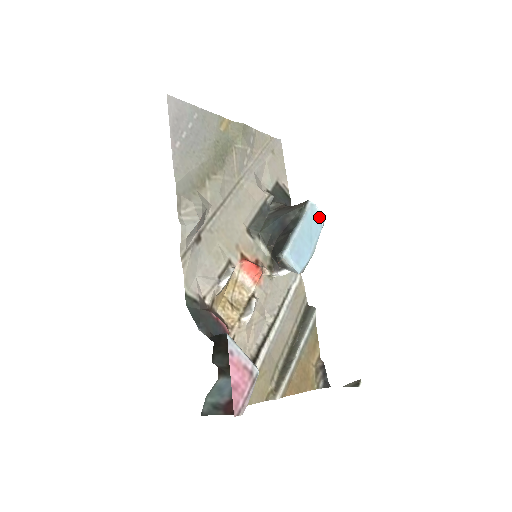
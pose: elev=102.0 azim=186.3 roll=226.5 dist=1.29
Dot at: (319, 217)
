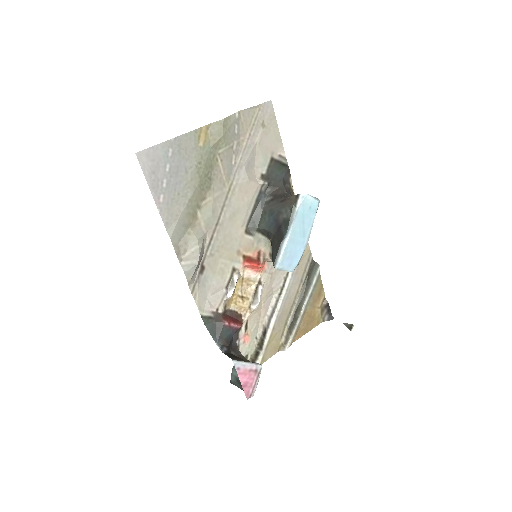
Dot at: (312, 204)
